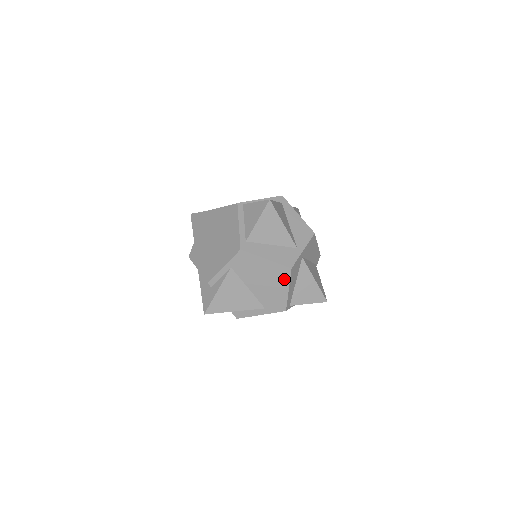
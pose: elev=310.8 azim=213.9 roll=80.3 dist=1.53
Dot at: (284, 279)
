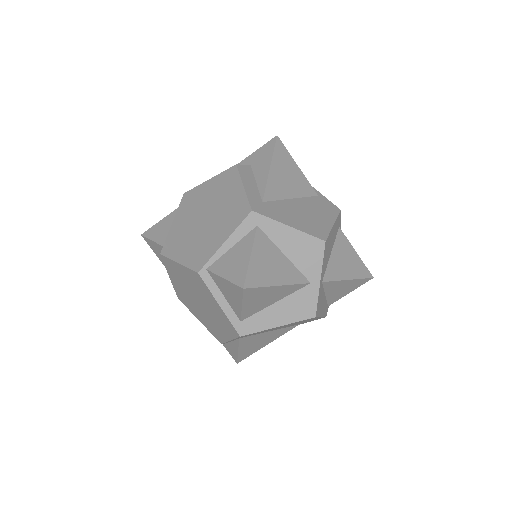
Dot at: (310, 319)
